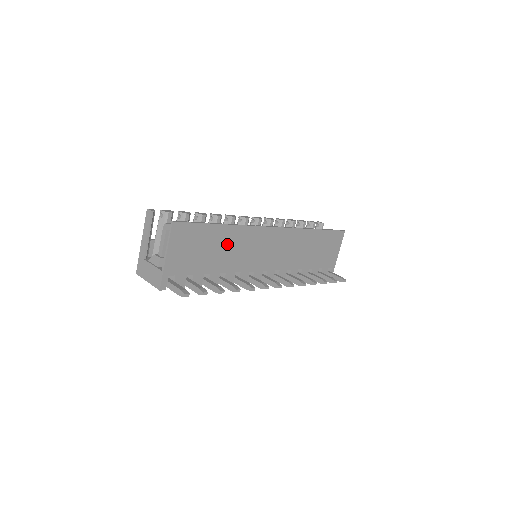
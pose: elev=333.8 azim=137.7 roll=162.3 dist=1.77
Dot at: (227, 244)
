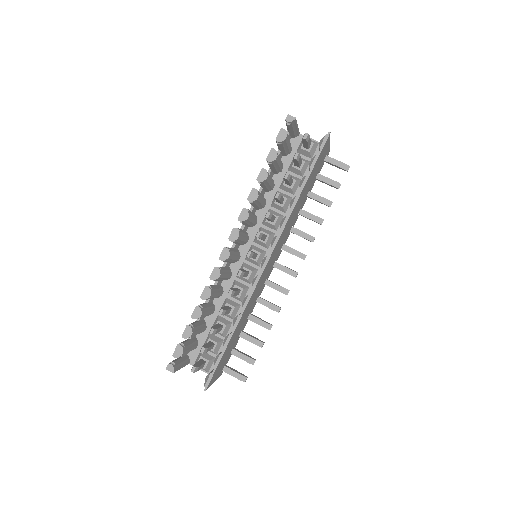
Dot at: (241, 323)
